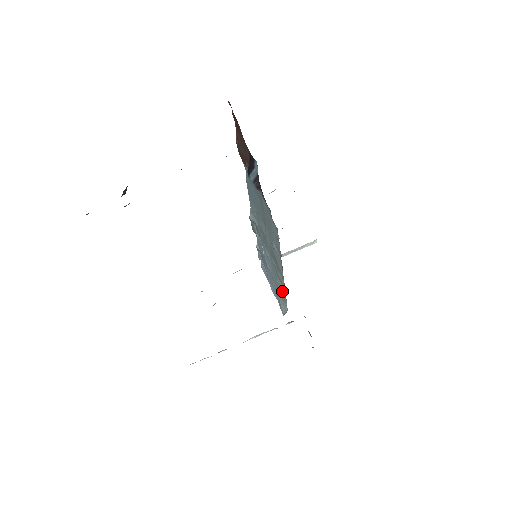
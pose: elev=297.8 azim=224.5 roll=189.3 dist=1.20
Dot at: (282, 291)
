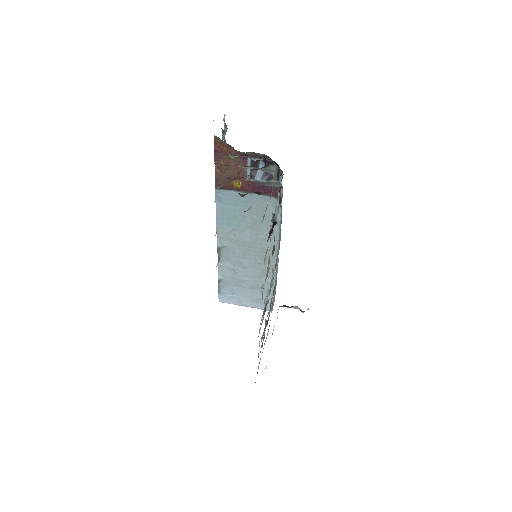
Dot at: (268, 284)
